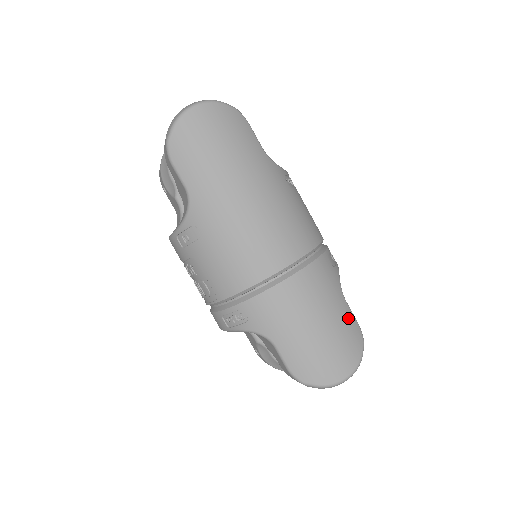
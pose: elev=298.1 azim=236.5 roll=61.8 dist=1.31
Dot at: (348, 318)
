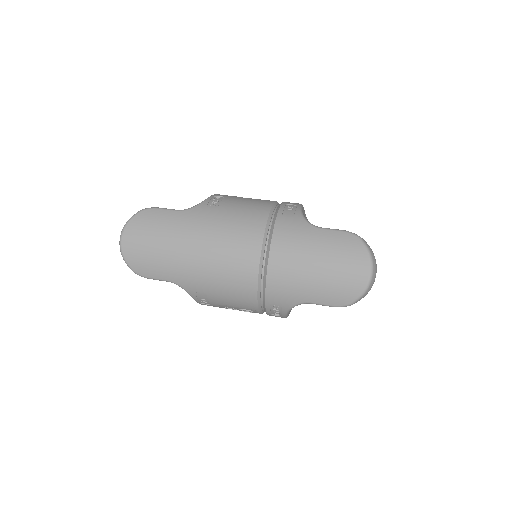
Dot at: (332, 238)
